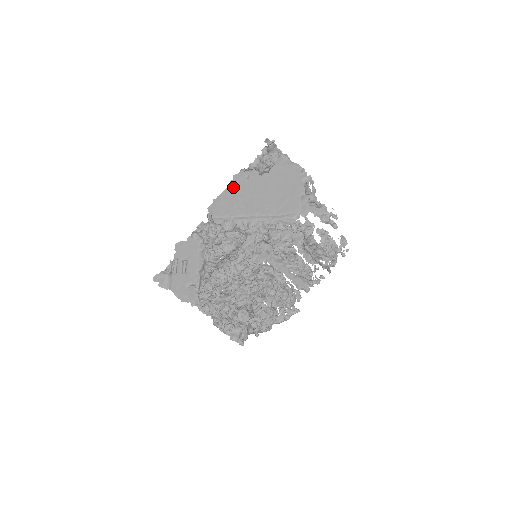
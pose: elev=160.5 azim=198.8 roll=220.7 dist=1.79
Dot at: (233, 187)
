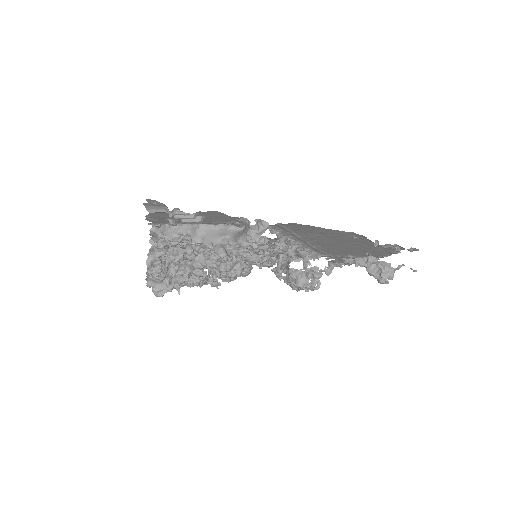
Dot at: (335, 232)
